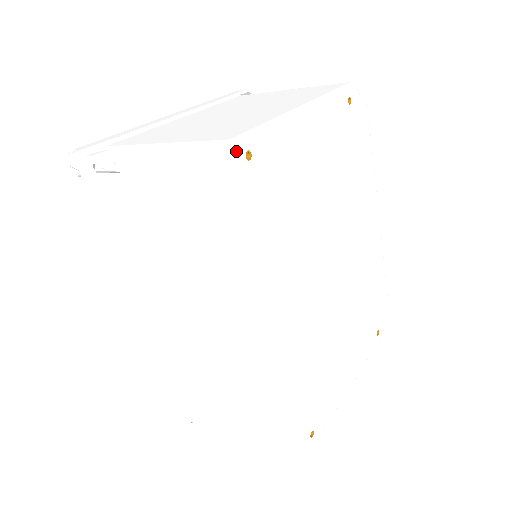
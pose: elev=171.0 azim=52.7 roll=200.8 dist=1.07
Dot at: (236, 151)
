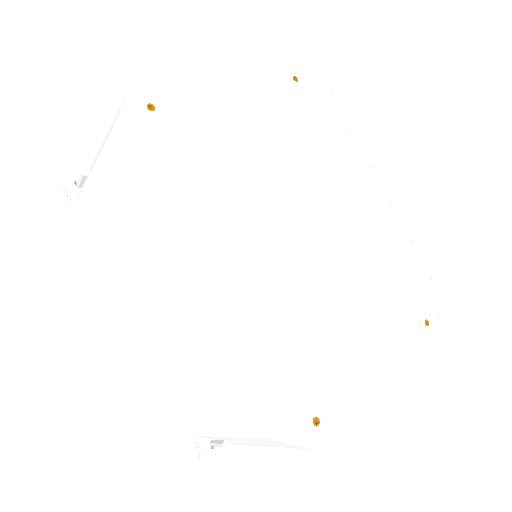
Dot at: (133, 102)
